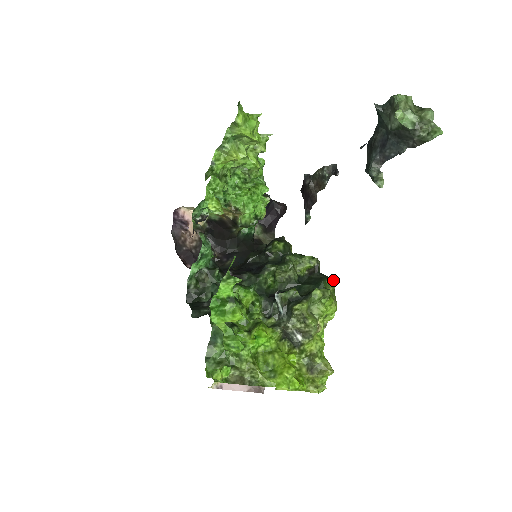
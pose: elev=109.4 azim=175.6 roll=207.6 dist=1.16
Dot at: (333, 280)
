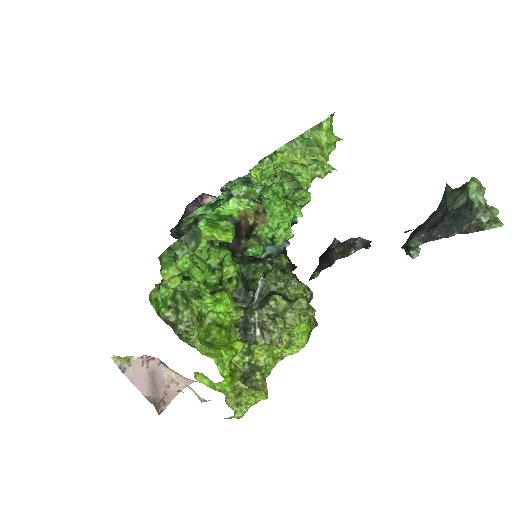
Dot at: occluded
